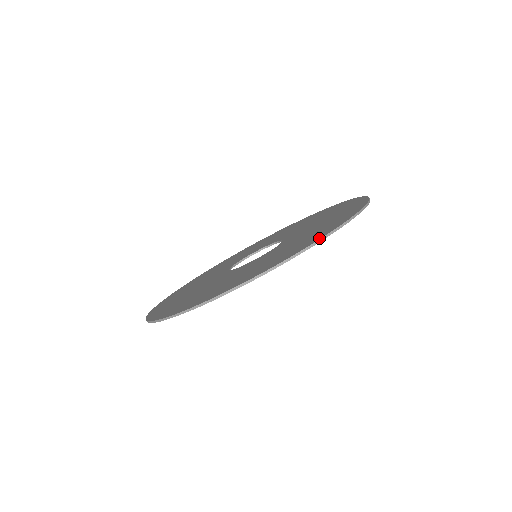
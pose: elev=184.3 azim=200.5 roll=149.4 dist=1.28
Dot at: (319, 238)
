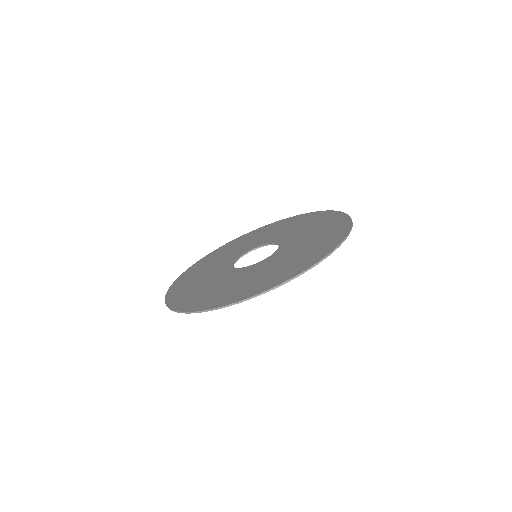
Dot at: (346, 232)
